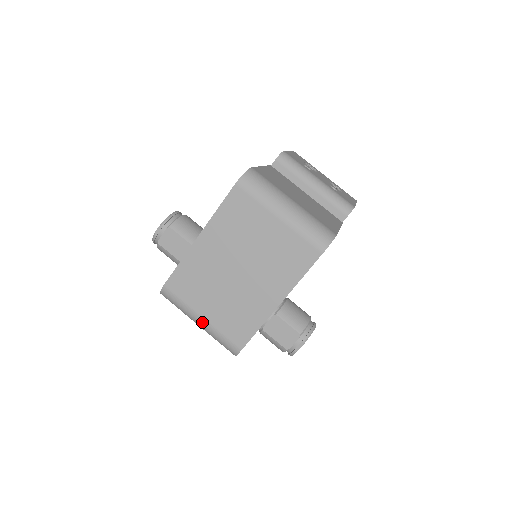
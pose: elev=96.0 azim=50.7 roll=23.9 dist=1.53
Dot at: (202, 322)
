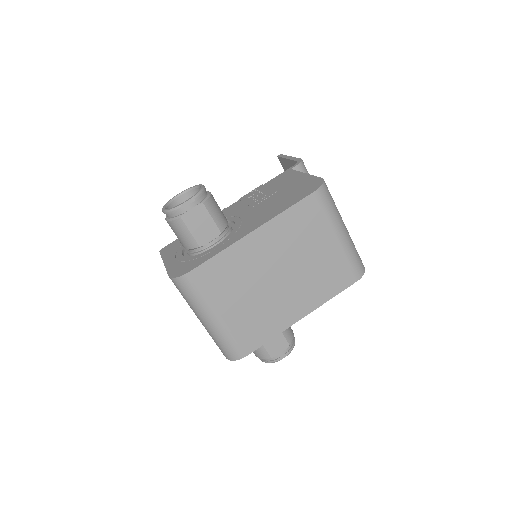
Dot at: (216, 321)
